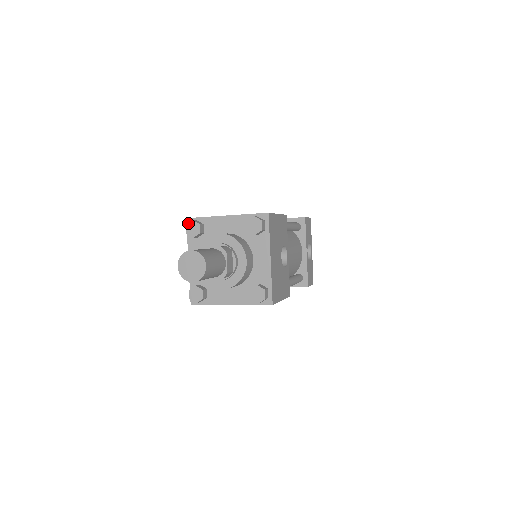
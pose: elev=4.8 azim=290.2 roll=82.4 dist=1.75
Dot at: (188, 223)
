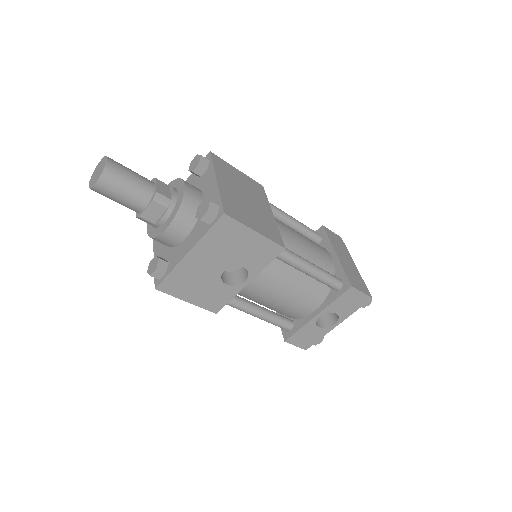
Dot at: occluded
